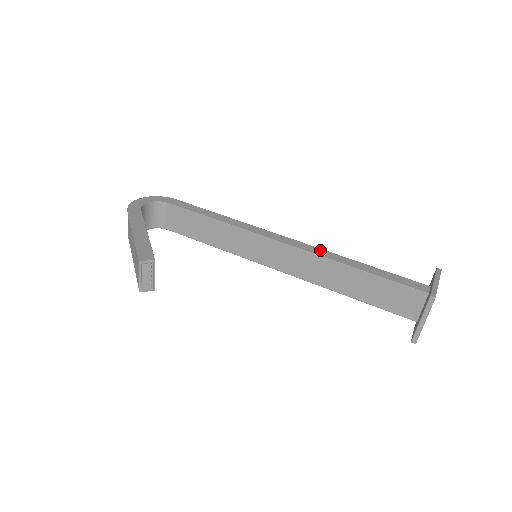
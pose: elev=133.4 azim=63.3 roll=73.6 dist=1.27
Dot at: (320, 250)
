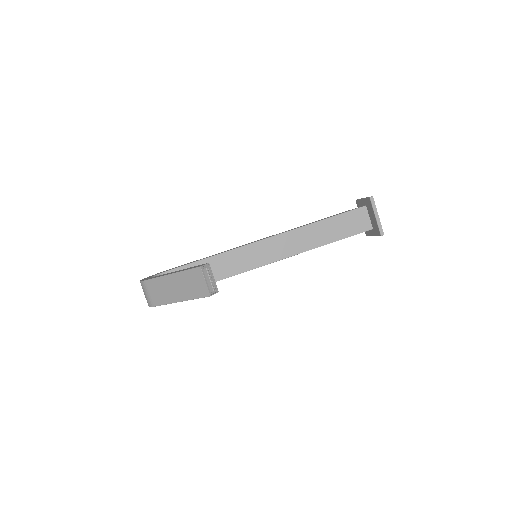
Dot at: occluded
